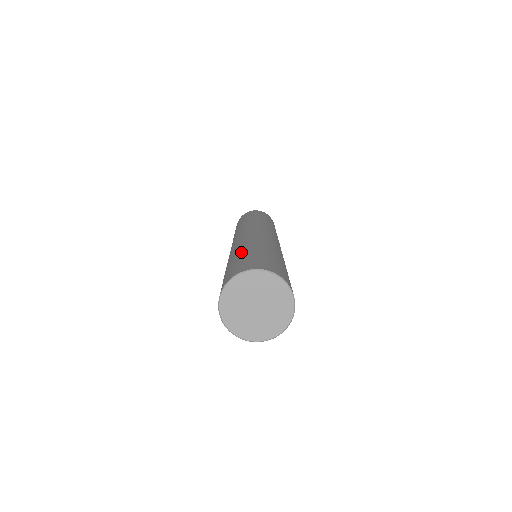
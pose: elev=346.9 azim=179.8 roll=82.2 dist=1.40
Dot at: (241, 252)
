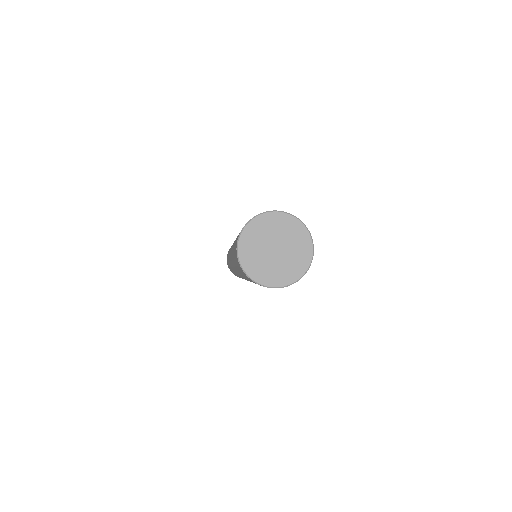
Dot at: occluded
